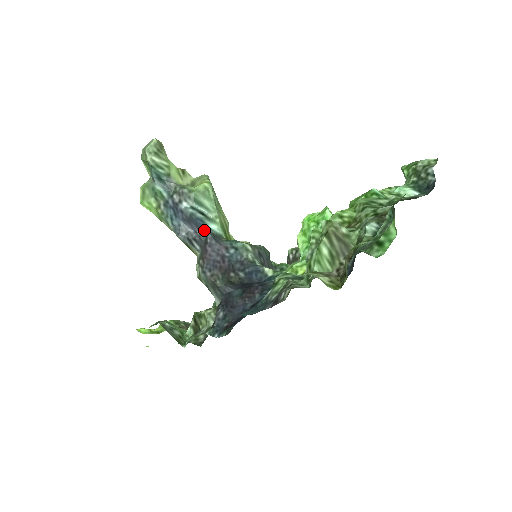
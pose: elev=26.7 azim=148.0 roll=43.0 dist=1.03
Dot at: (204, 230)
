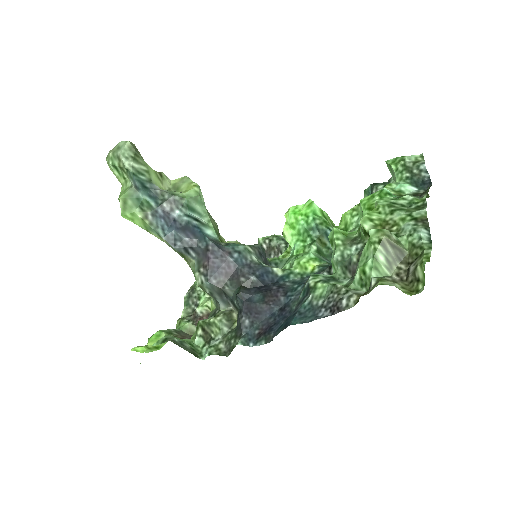
Dot at: (202, 237)
